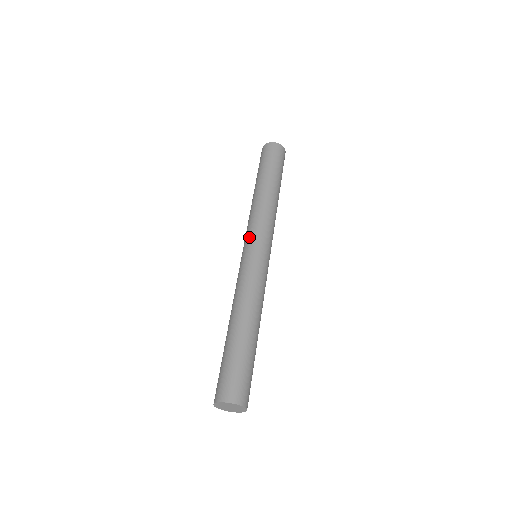
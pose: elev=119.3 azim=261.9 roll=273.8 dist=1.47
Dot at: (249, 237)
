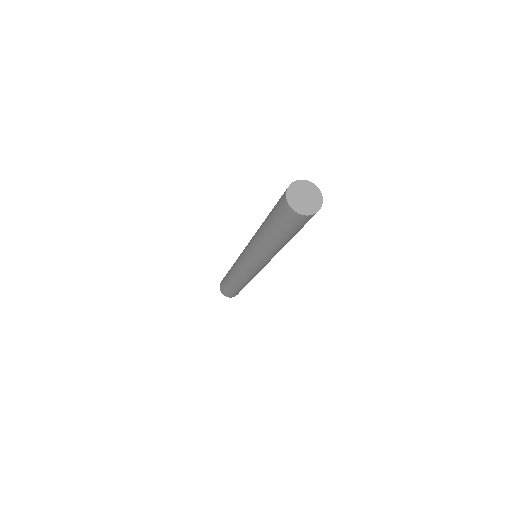
Dot at: (248, 260)
